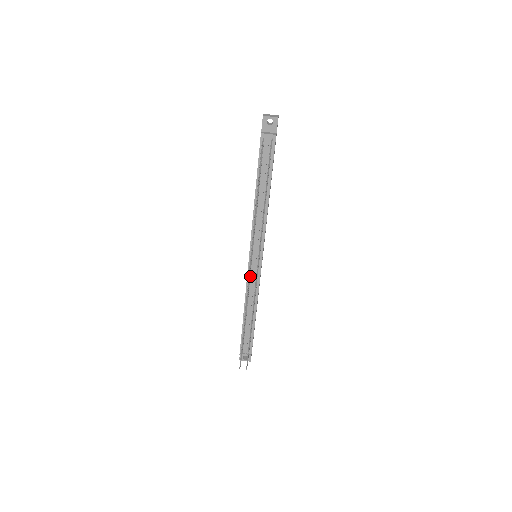
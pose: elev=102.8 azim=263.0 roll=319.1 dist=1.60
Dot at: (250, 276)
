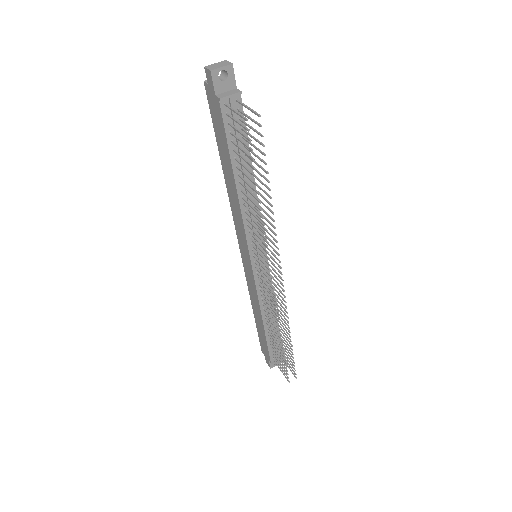
Dot at: (259, 282)
